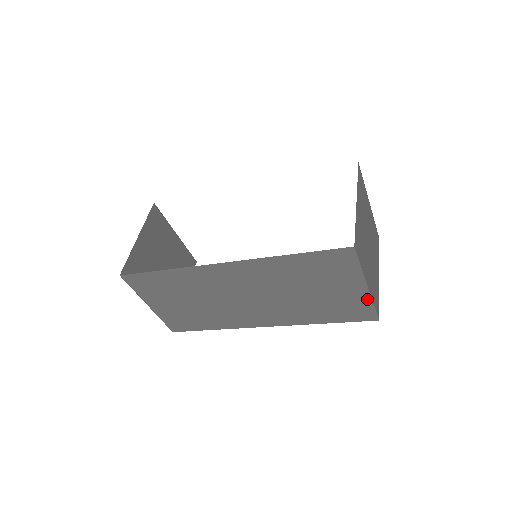
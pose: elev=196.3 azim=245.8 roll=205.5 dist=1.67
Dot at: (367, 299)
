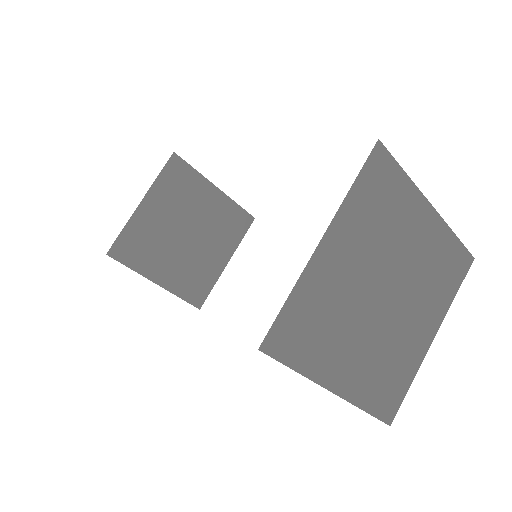
Dot at: occluded
